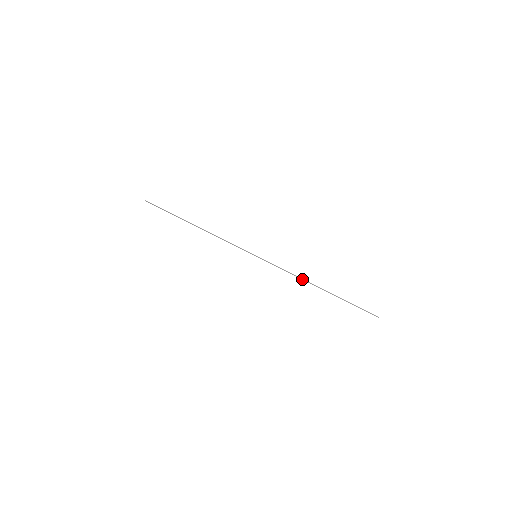
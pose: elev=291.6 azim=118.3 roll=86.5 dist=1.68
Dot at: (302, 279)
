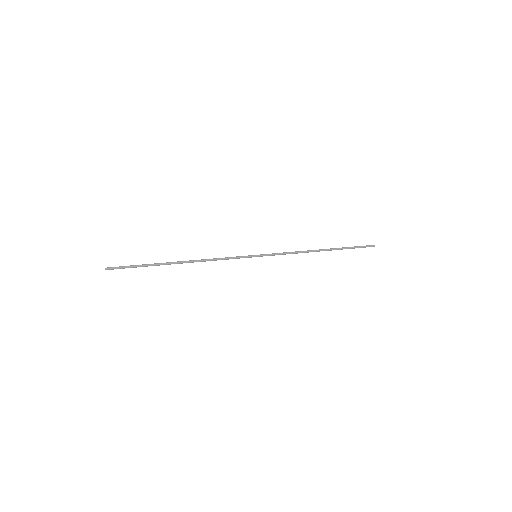
Dot at: (305, 251)
